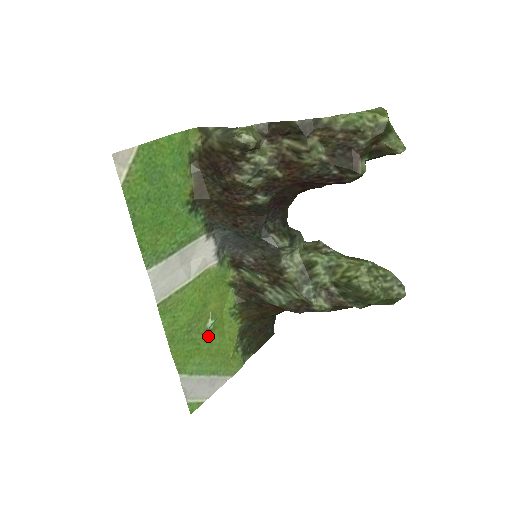
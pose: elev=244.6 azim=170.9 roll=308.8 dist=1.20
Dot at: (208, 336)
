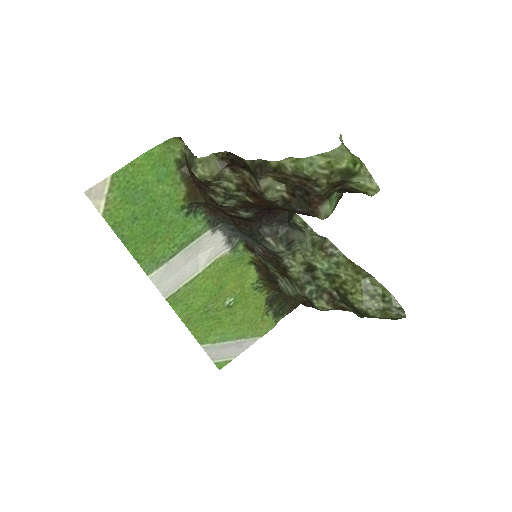
Dot at: (229, 311)
